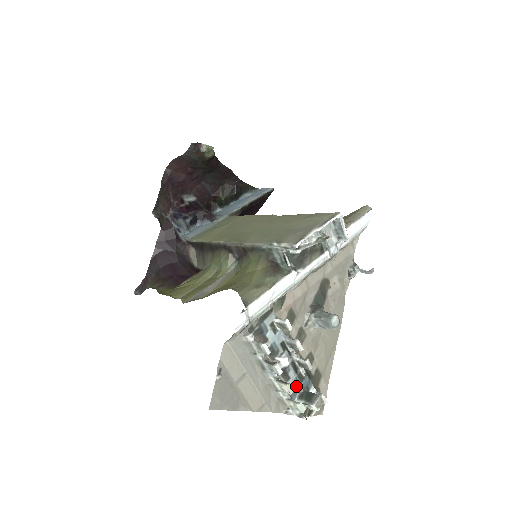
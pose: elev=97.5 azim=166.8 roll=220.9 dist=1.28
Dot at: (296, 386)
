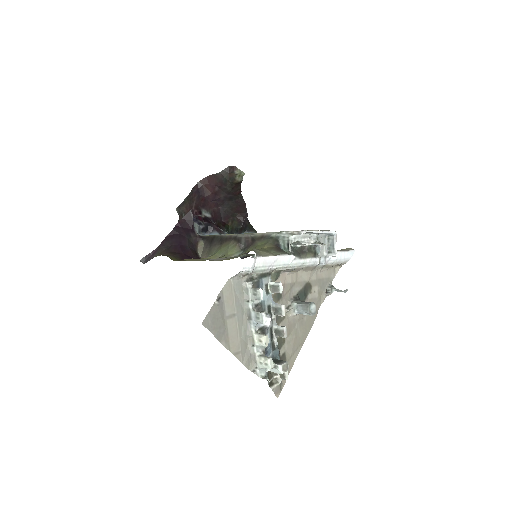
Dot at: (268, 351)
